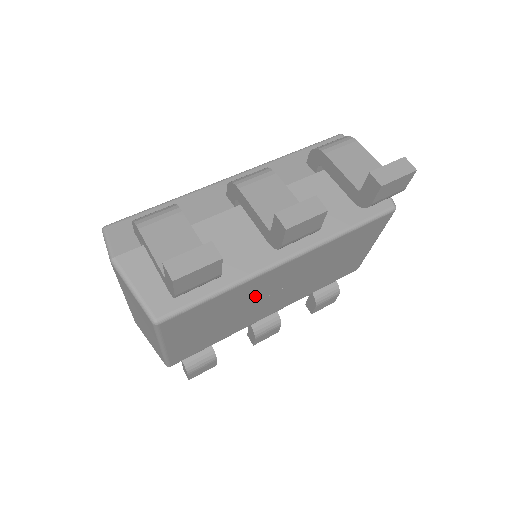
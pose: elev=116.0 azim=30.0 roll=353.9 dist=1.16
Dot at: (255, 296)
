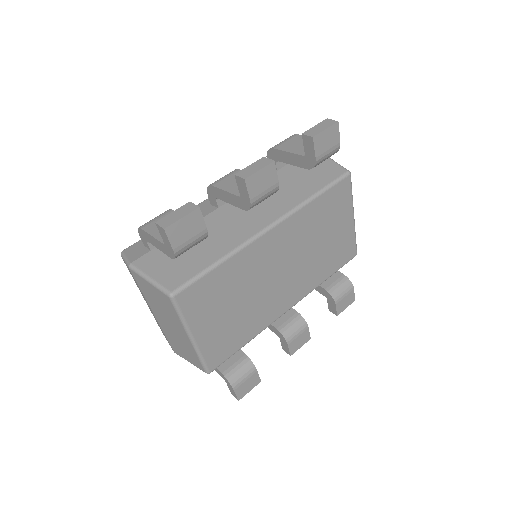
Dot at: (258, 275)
